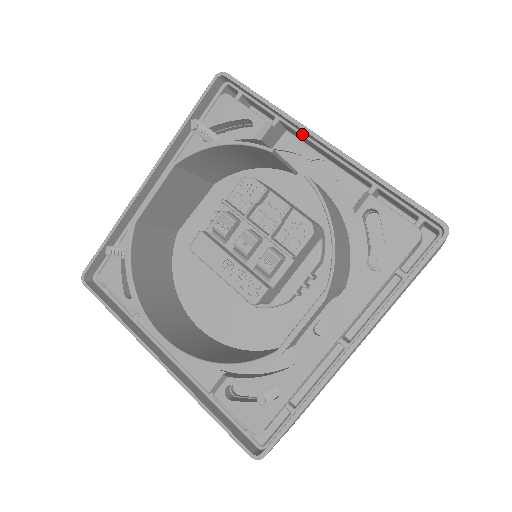
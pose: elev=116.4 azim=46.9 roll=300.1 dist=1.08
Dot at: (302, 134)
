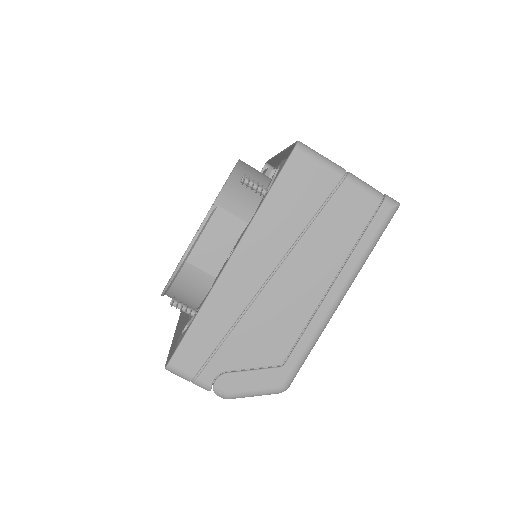
Dot at: occluded
